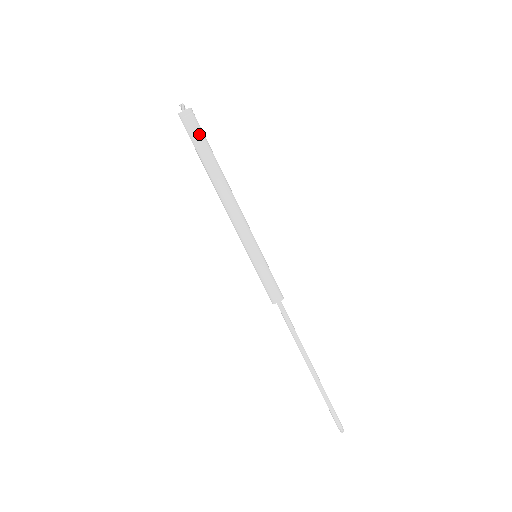
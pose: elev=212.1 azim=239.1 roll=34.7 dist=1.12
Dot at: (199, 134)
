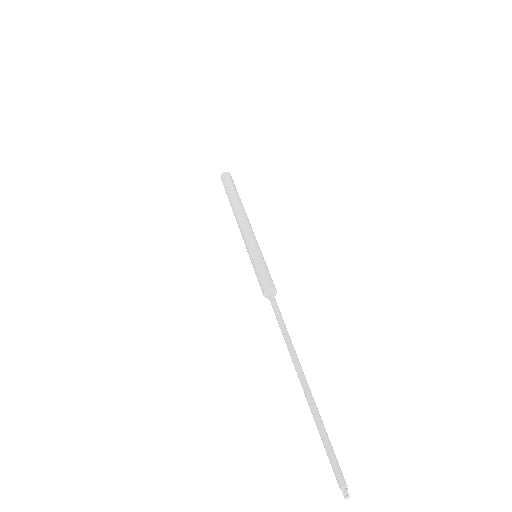
Dot at: (232, 182)
